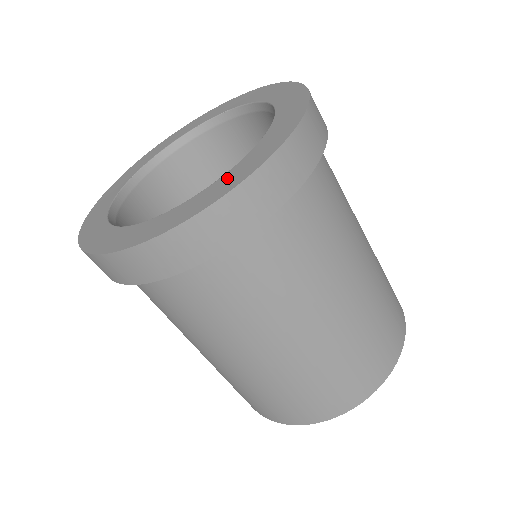
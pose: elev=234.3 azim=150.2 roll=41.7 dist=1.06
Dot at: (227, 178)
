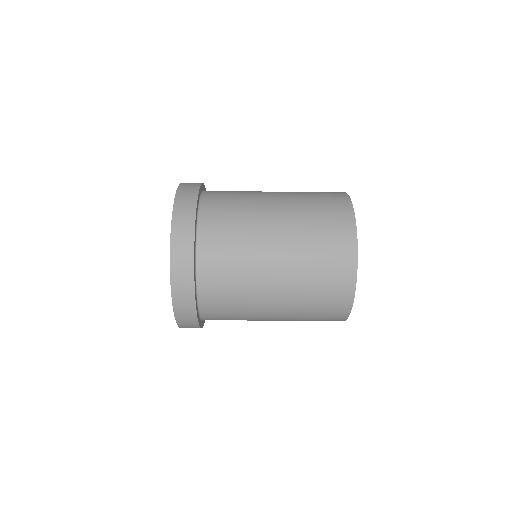
Dot at: occluded
